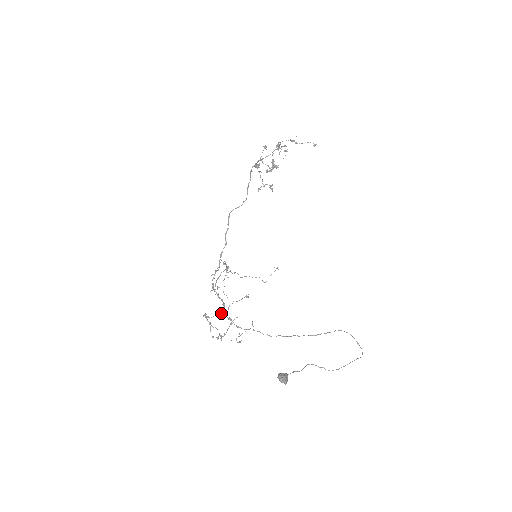
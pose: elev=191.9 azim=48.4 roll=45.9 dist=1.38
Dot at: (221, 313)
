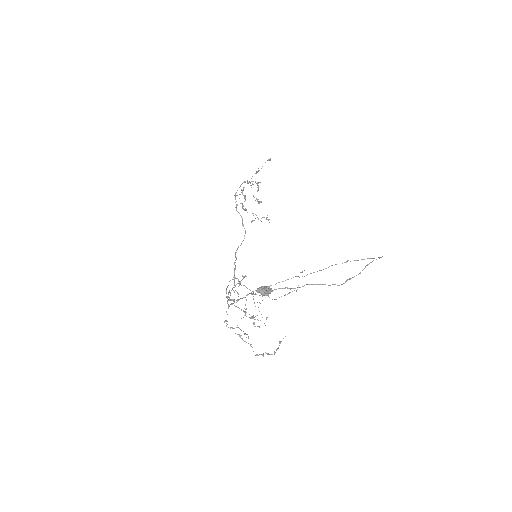
Dot at: (227, 303)
